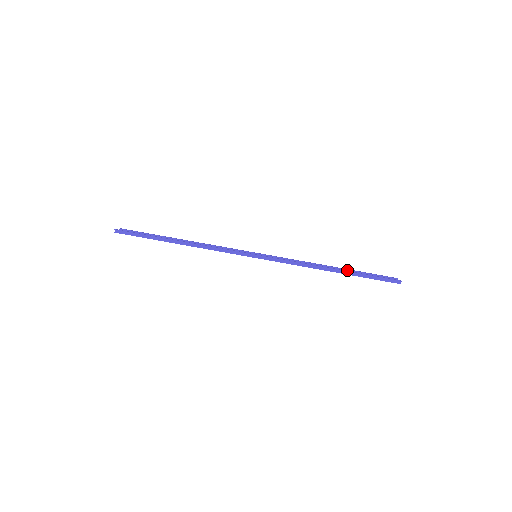
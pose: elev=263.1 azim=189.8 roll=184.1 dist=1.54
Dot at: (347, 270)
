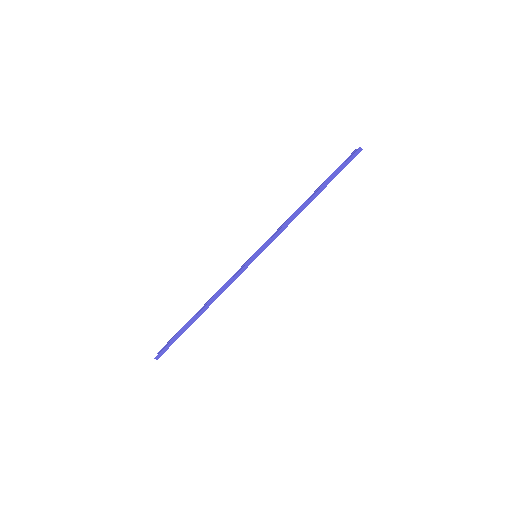
Dot at: occluded
